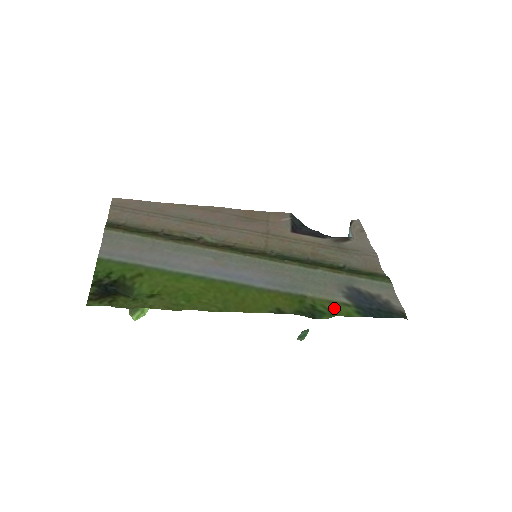
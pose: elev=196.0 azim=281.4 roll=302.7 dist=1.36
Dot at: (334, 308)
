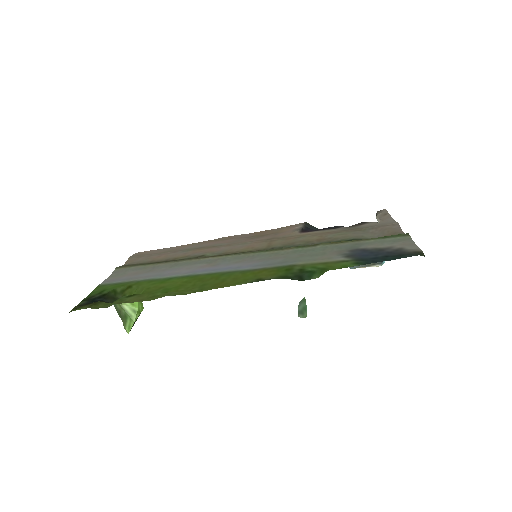
Dot at: (327, 266)
